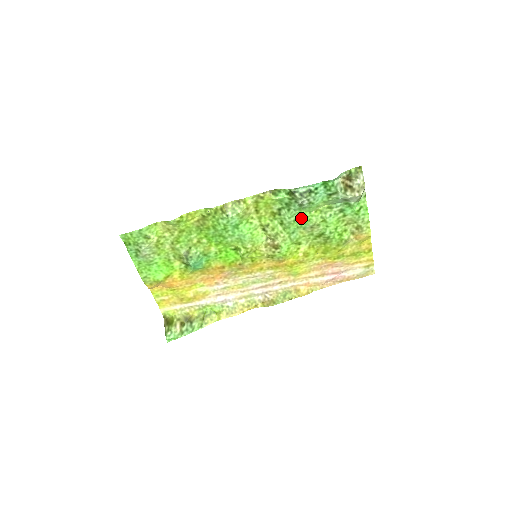
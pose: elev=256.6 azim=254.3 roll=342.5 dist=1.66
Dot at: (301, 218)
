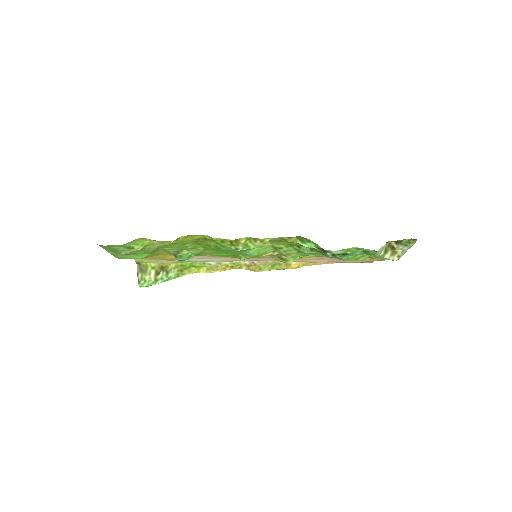
Dot at: occluded
